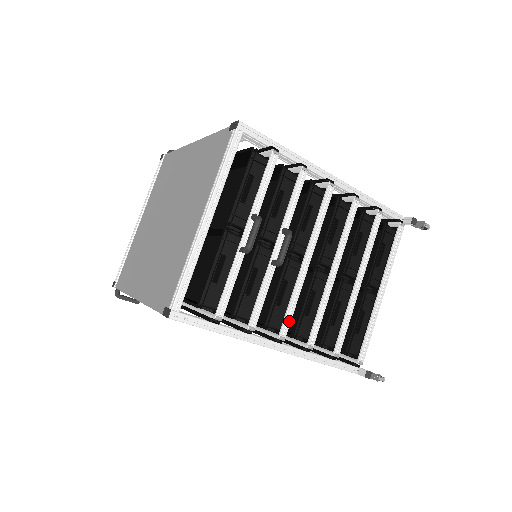
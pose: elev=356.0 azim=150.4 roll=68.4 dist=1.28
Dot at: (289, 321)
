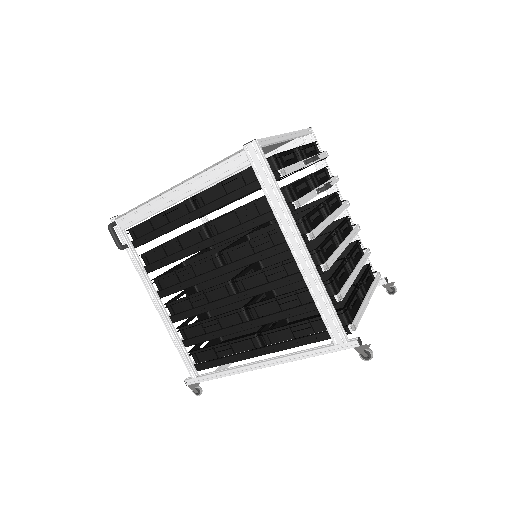
Dot at: (319, 232)
